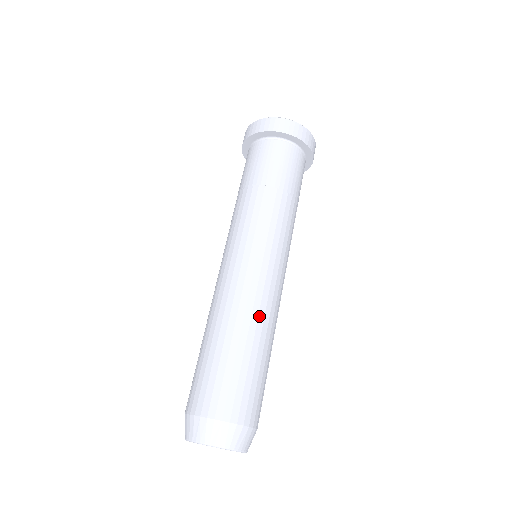
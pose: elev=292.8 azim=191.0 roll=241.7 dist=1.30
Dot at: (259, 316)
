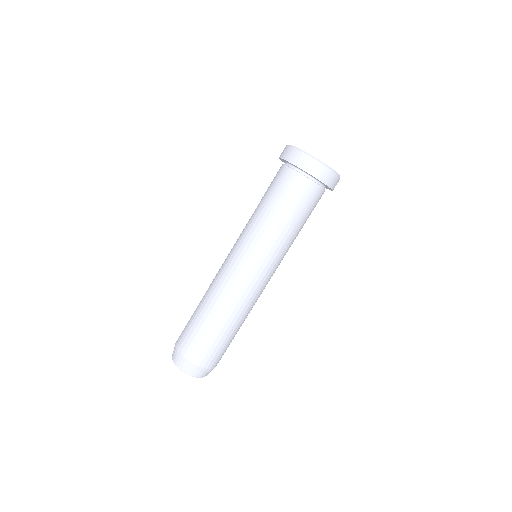
Dot at: occluded
